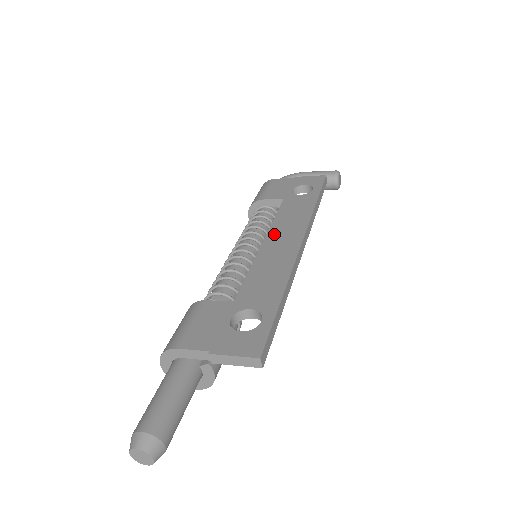
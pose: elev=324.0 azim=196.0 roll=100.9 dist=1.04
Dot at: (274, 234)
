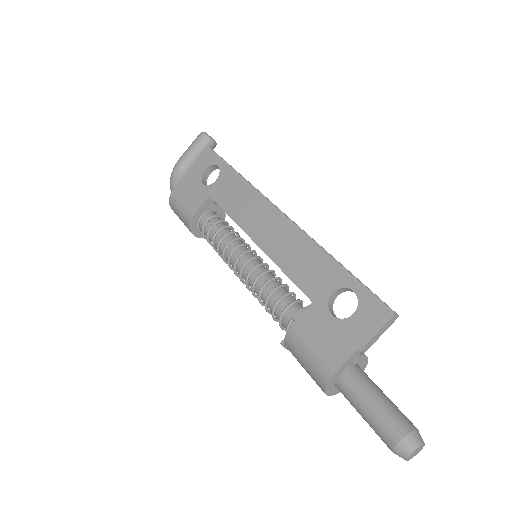
Dot at: (252, 228)
